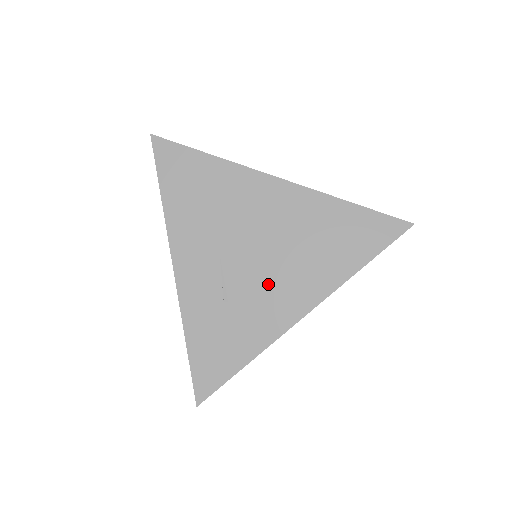
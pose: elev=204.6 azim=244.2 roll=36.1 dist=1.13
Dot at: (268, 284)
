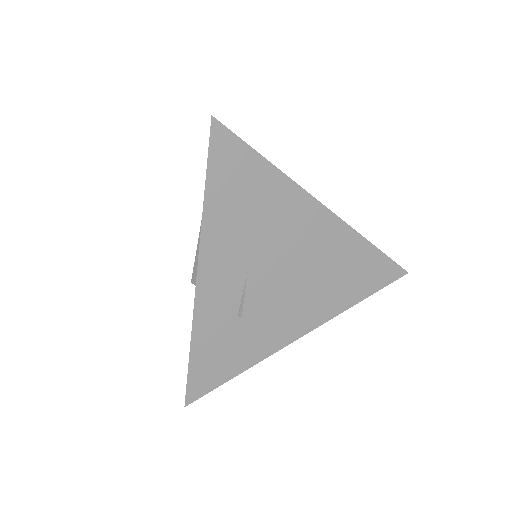
Dot at: (283, 305)
